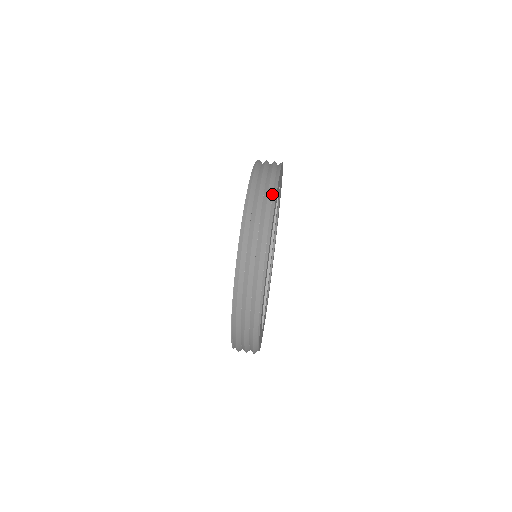
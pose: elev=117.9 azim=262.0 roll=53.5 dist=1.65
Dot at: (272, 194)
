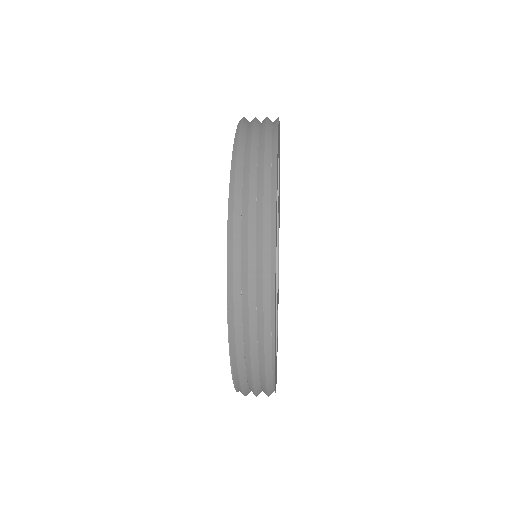
Dot at: (270, 159)
